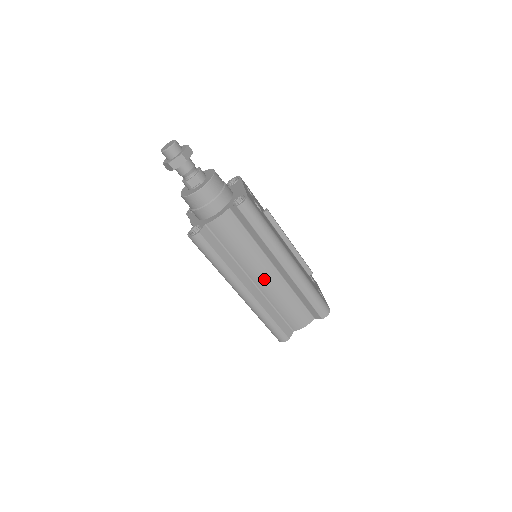
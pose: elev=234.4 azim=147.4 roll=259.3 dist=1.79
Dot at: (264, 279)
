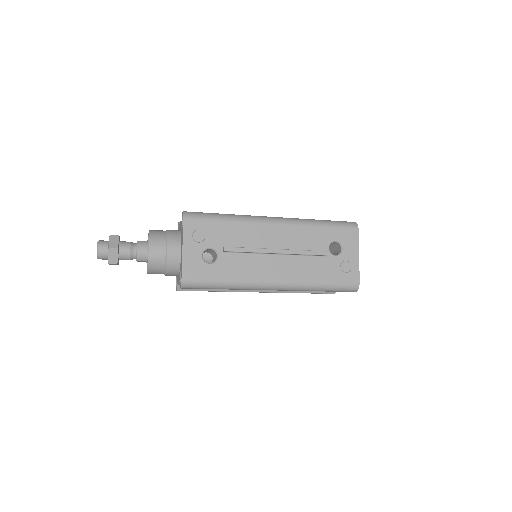
Dot at: occluded
